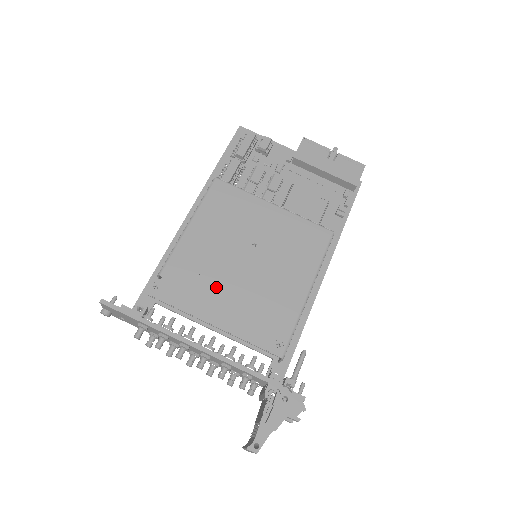
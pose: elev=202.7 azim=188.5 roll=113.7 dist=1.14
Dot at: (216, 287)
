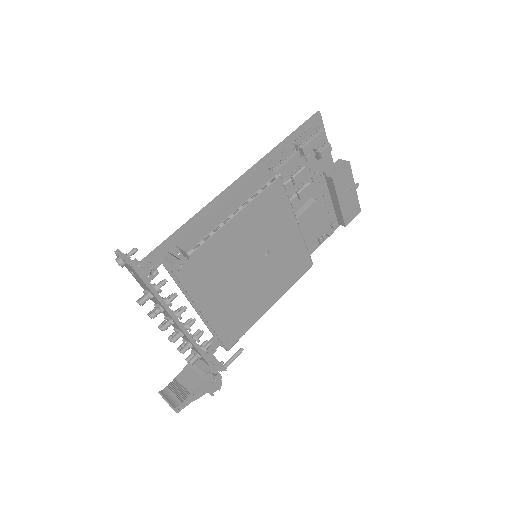
Dot at: (222, 282)
